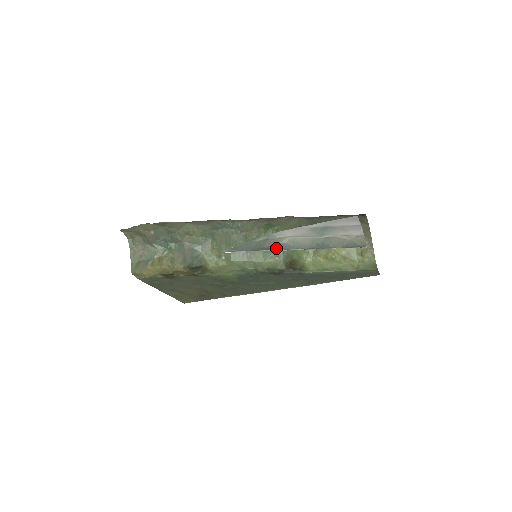
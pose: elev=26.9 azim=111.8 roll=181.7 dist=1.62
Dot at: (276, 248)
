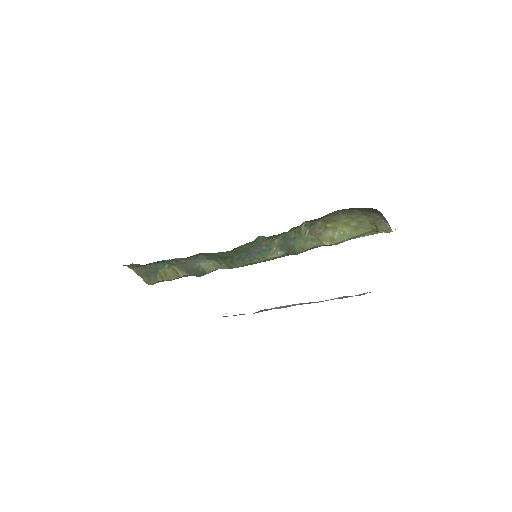
Dot at: occluded
